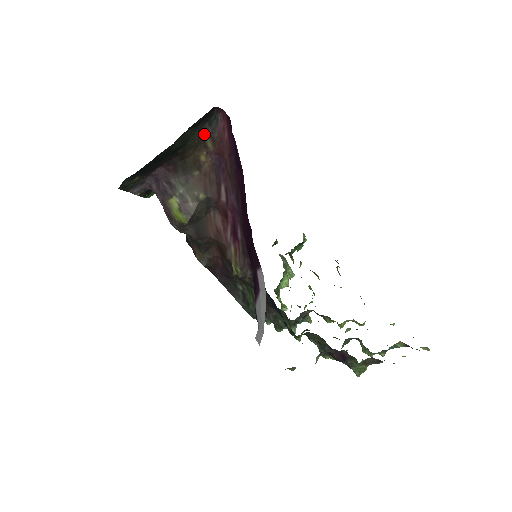
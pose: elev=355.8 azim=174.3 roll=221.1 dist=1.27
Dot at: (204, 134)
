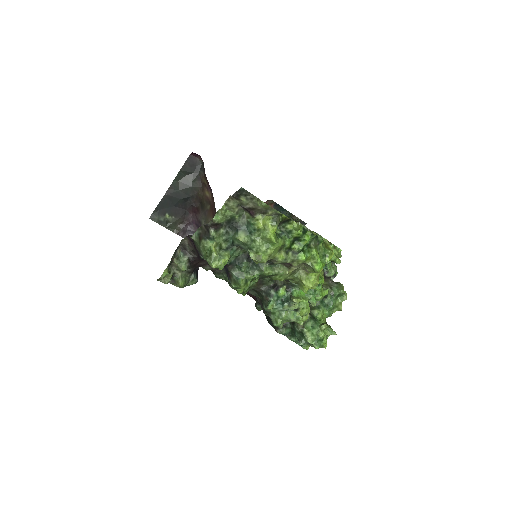
Dot at: (202, 178)
